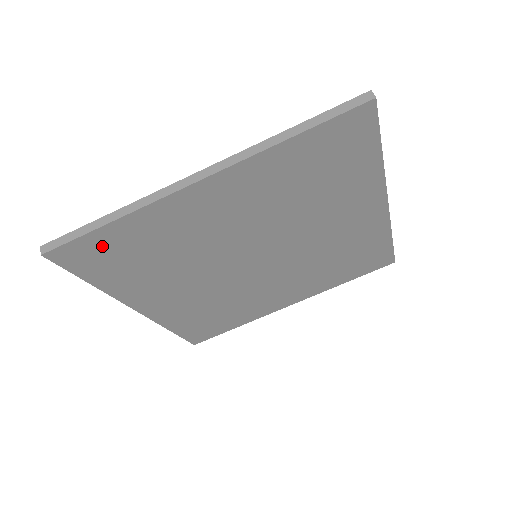
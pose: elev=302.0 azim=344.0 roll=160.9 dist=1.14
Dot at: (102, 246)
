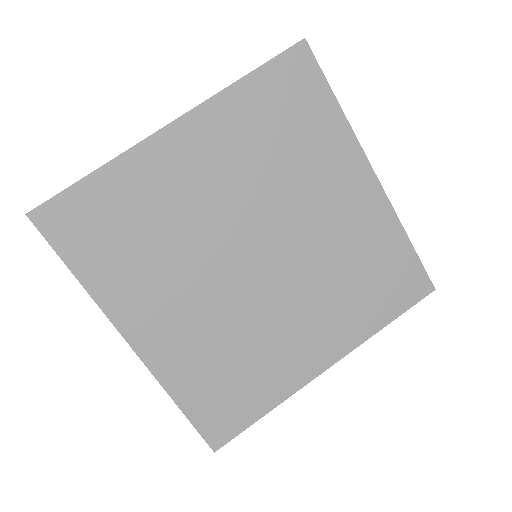
Dot at: (86, 208)
